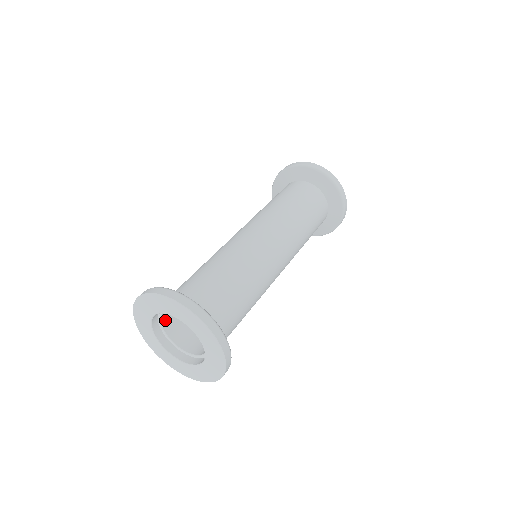
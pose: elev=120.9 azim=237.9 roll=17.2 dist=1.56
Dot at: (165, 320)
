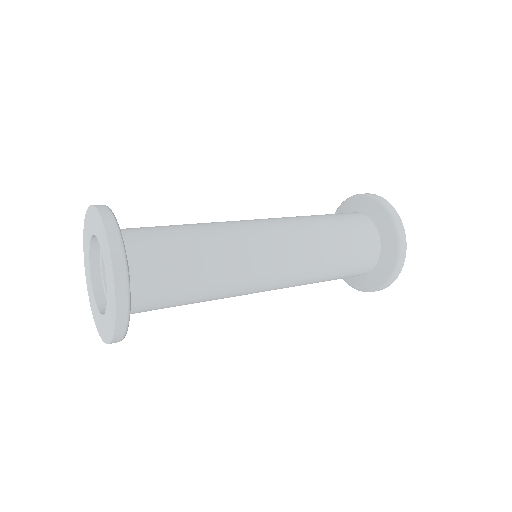
Dot at: occluded
